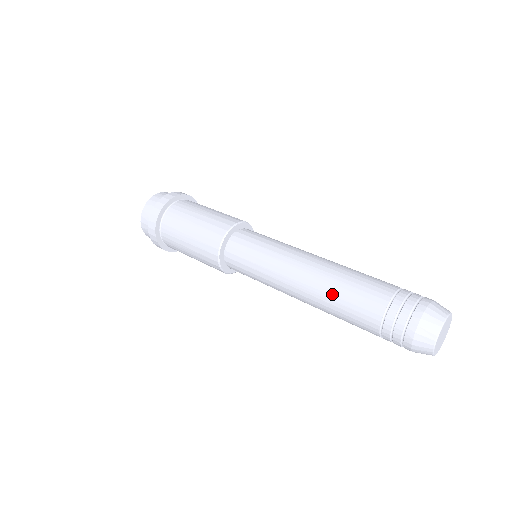
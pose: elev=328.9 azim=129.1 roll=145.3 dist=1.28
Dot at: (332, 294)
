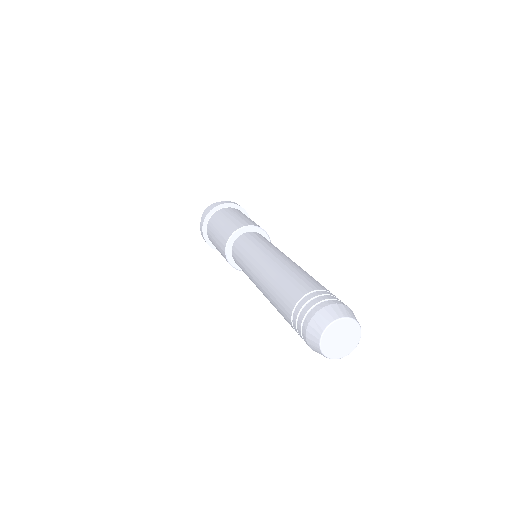
Dot at: (273, 284)
